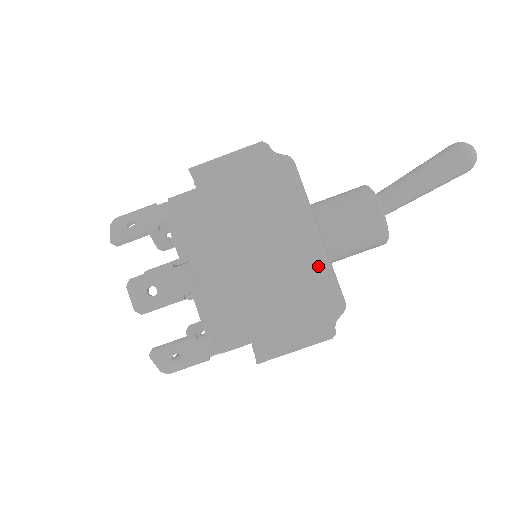
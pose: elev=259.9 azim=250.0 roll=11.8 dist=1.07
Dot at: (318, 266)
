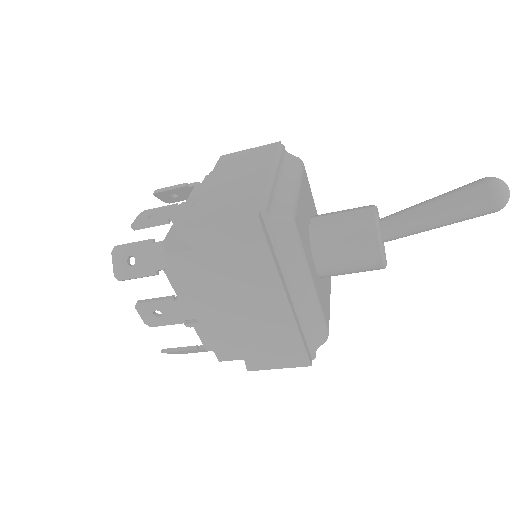
Dot at: (306, 313)
